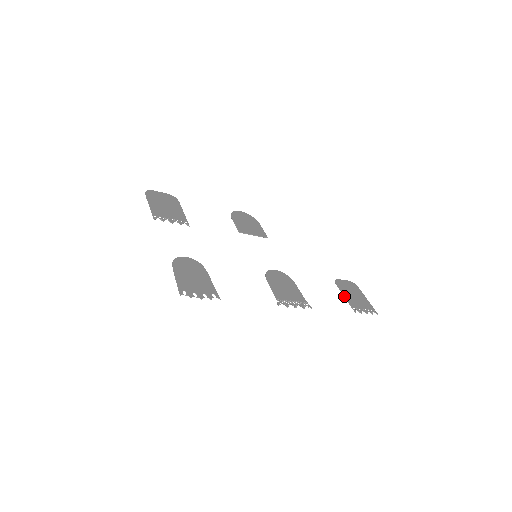
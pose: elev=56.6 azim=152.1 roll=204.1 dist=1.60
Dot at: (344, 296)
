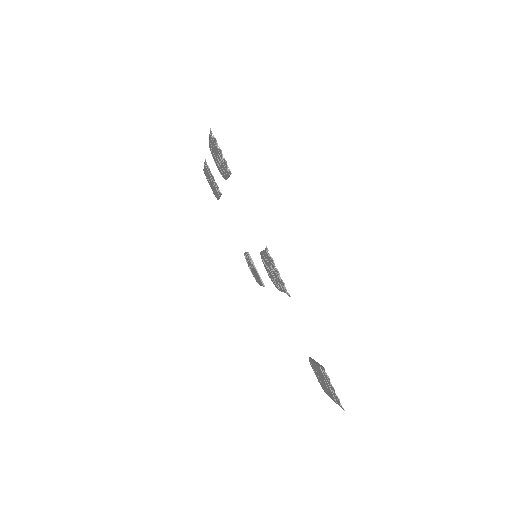
Dot at: occluded
